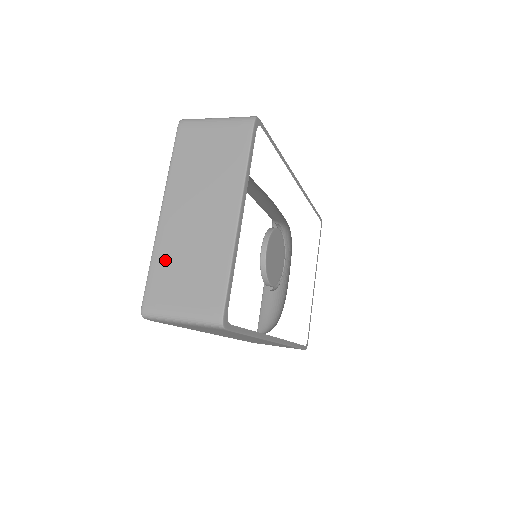
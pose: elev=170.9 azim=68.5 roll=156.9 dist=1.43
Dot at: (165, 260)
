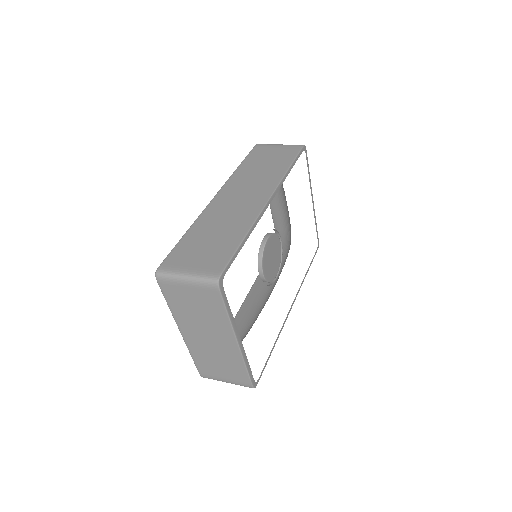
Dot at: (200, 358)
